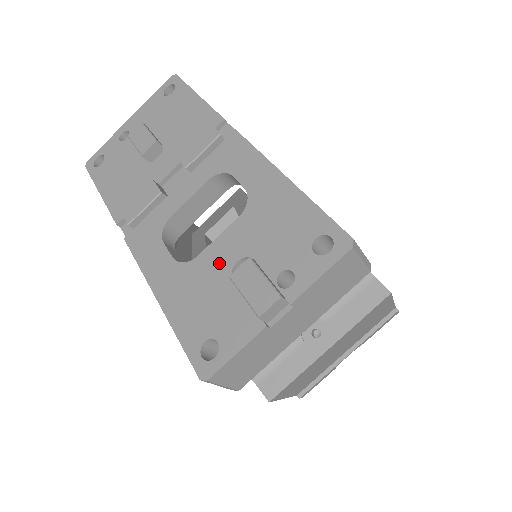
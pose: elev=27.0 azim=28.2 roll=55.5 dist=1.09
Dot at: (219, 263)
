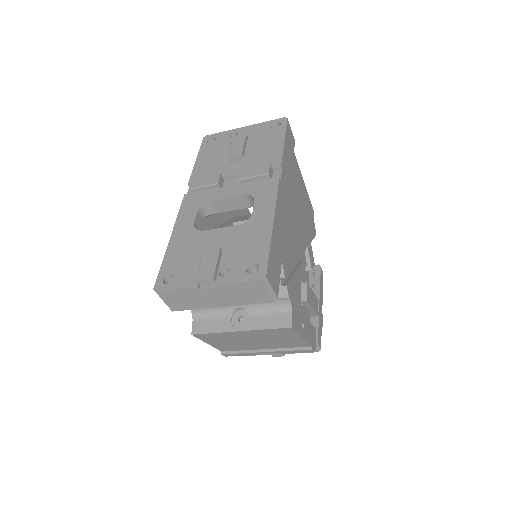
Dot at: (208, 242)
